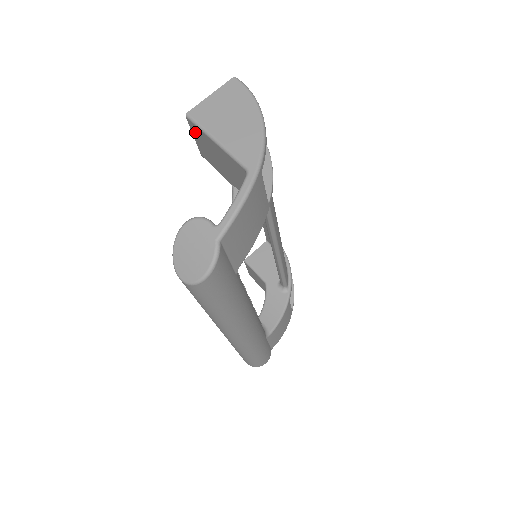
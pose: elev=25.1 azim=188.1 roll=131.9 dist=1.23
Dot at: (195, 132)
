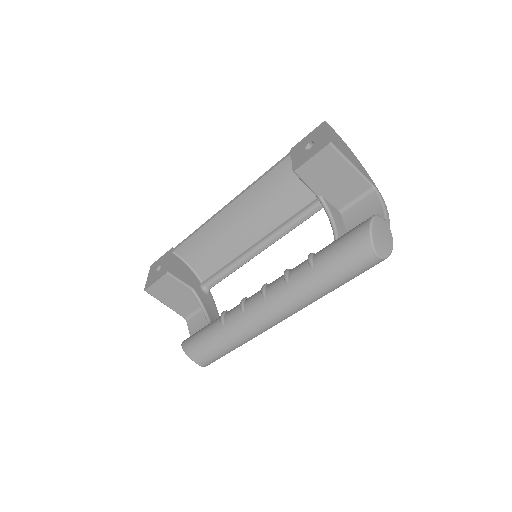
Dot at: (325, 155)
